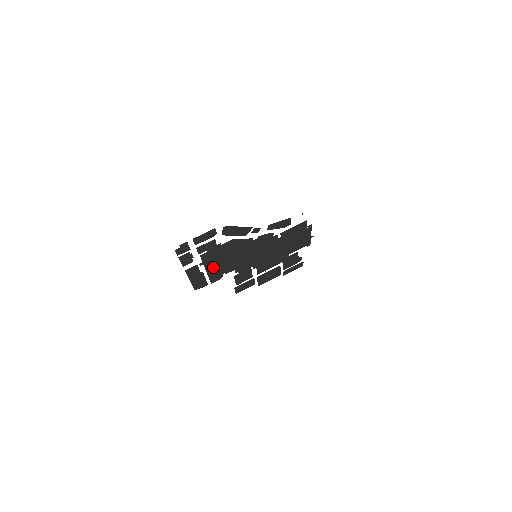
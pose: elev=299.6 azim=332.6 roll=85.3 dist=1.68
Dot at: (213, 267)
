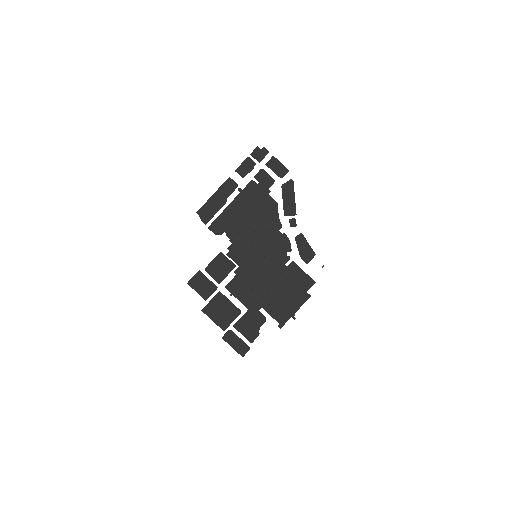
Dot at: (236, 209)
